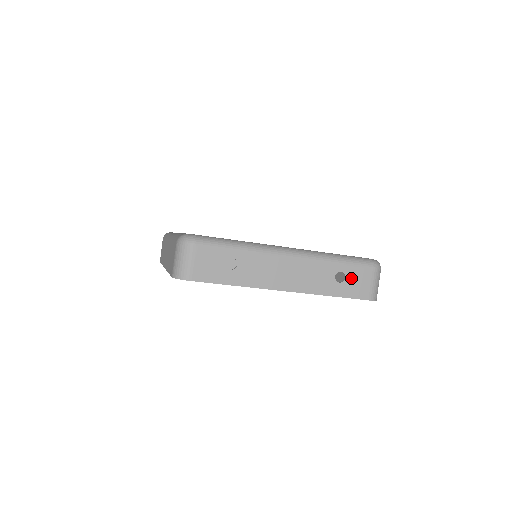
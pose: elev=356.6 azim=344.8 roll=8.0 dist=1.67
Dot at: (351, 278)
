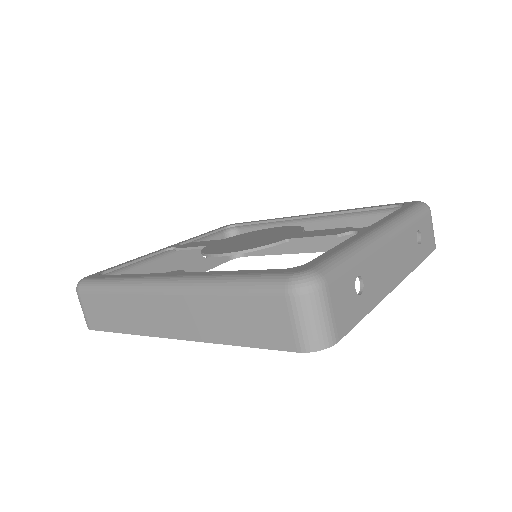
Dot at: (423, 233)
